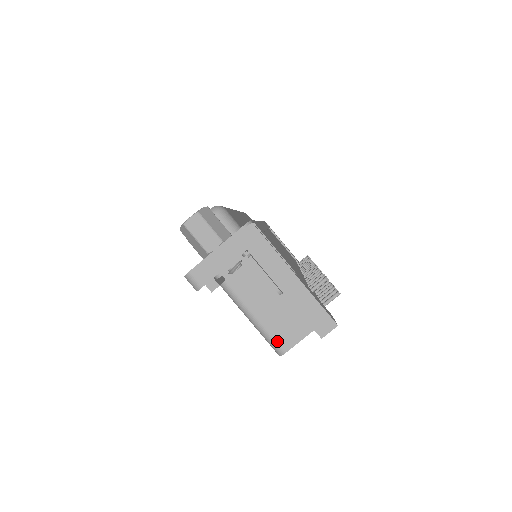
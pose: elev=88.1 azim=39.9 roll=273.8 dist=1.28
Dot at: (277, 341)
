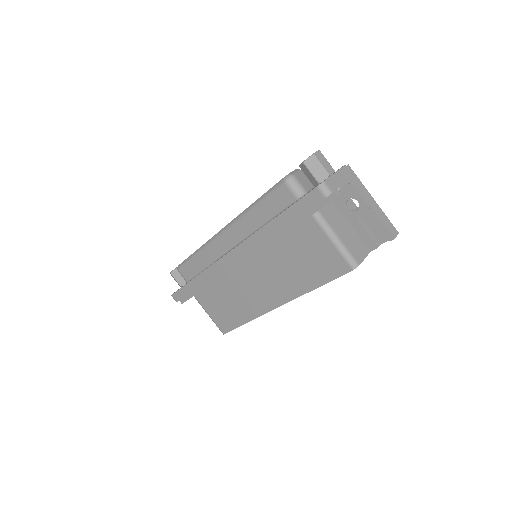
Dot at: (354, 256)
